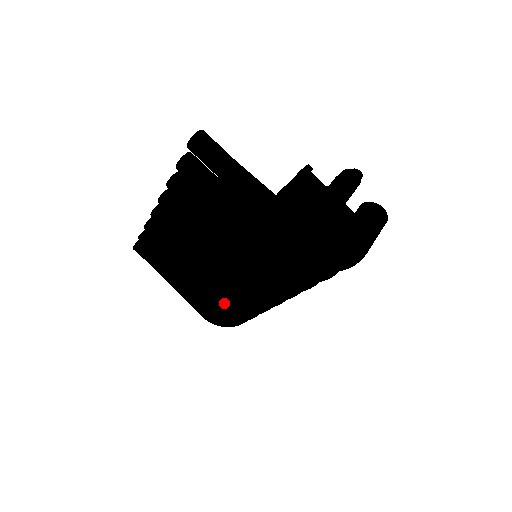
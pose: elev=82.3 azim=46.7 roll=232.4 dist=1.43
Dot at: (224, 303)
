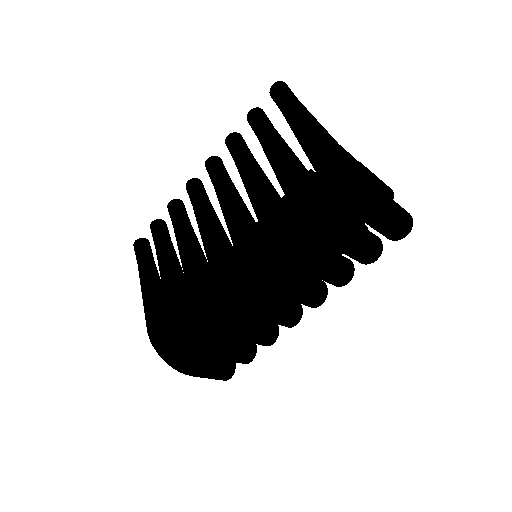
Dot at: (194, 282)
